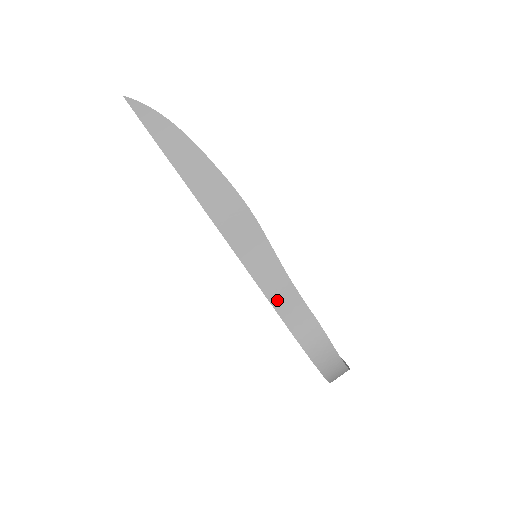
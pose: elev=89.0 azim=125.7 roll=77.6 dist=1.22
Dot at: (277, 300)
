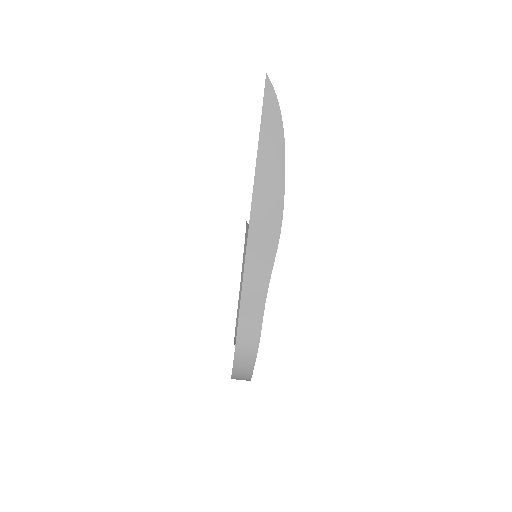
Dot at: (247, 301)
